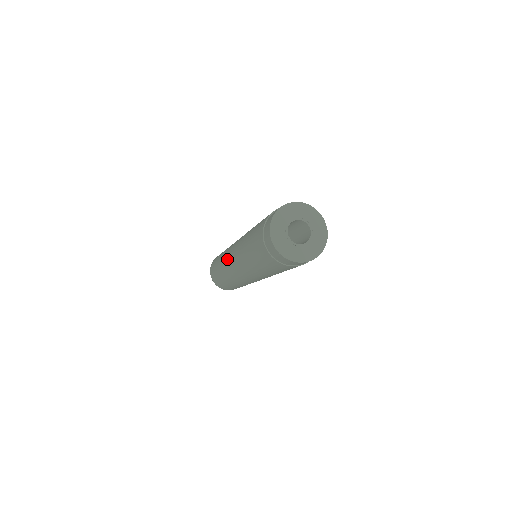
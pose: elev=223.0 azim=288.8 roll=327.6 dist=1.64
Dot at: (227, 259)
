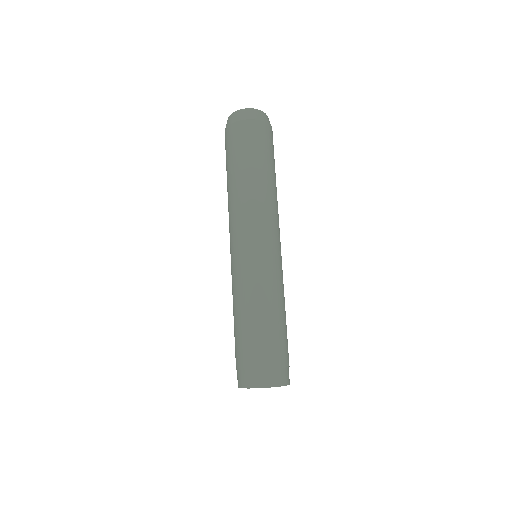
Dot at: (231, 230)
